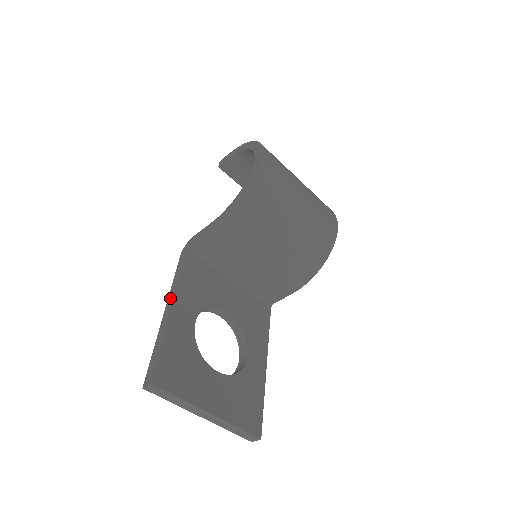
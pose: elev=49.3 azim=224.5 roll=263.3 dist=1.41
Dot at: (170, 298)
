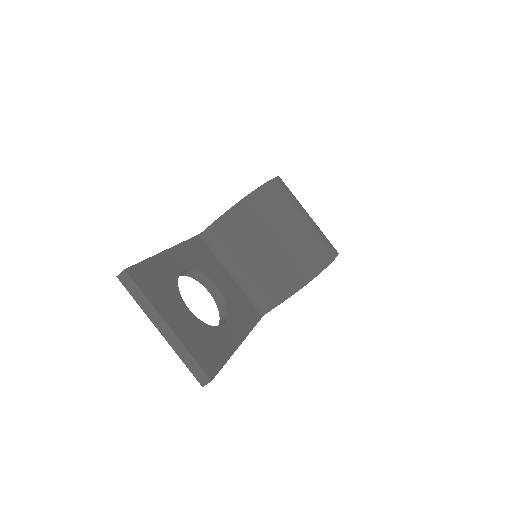
Dot at: occluded
